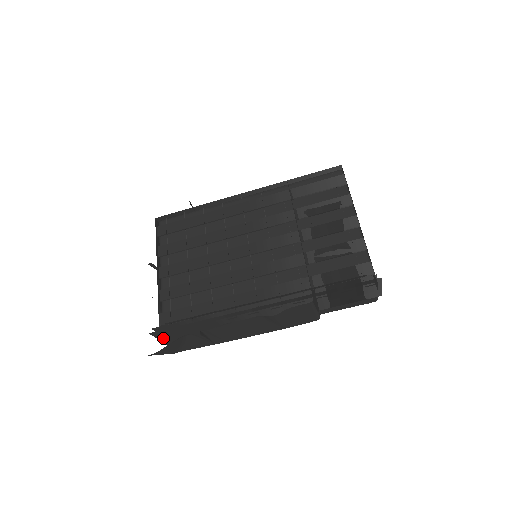
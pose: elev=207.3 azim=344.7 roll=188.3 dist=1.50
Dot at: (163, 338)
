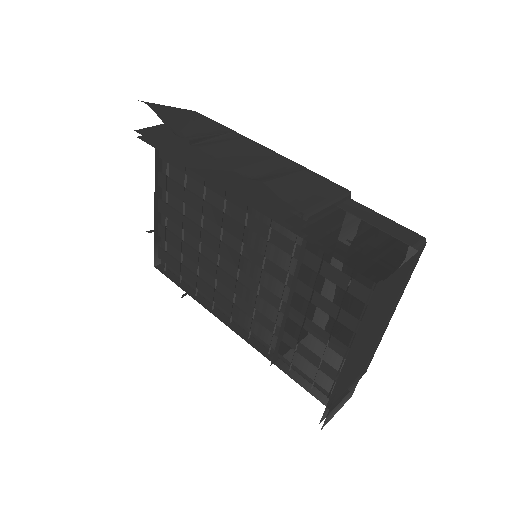
Dot at: (159, 269)
